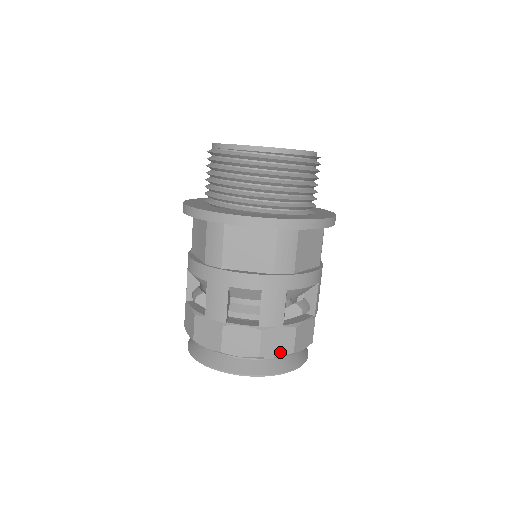
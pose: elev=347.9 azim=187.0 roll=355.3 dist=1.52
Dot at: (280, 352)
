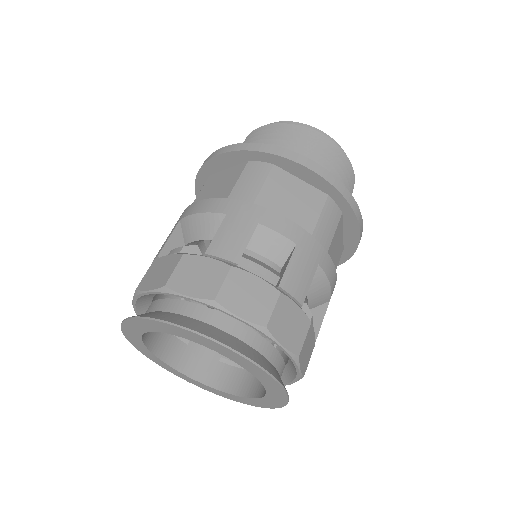
Dot at: (287, 341)
